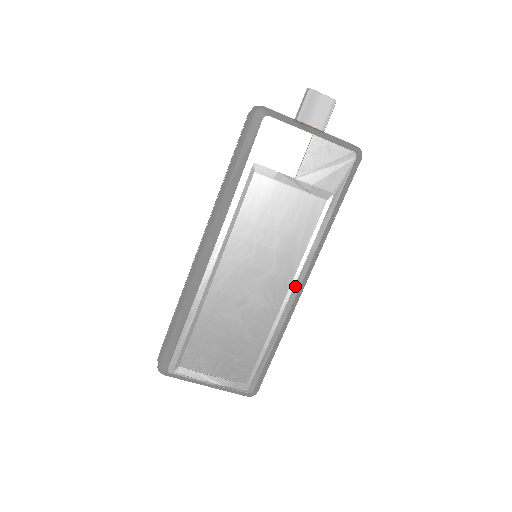
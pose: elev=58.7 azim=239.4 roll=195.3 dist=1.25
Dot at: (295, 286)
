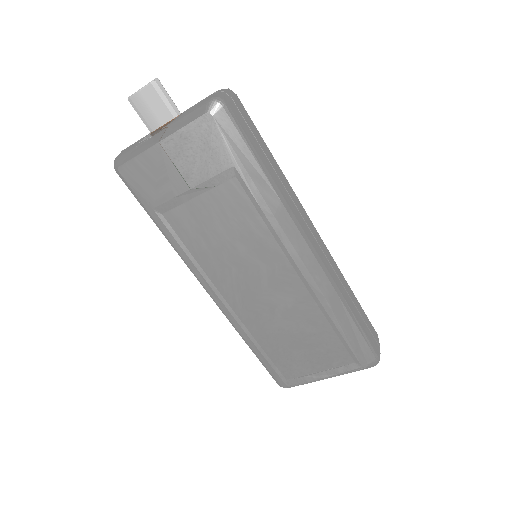
Dot at: (298, 265)
